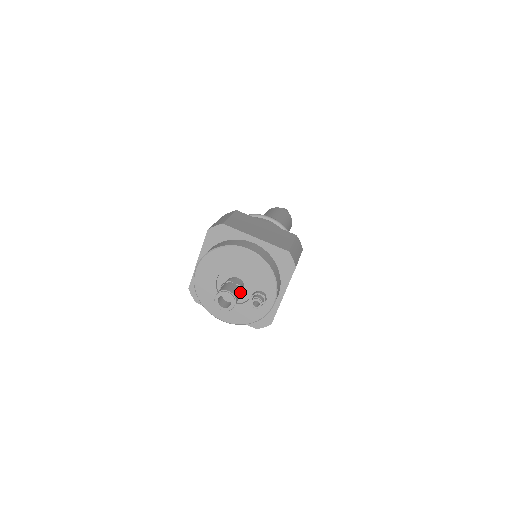
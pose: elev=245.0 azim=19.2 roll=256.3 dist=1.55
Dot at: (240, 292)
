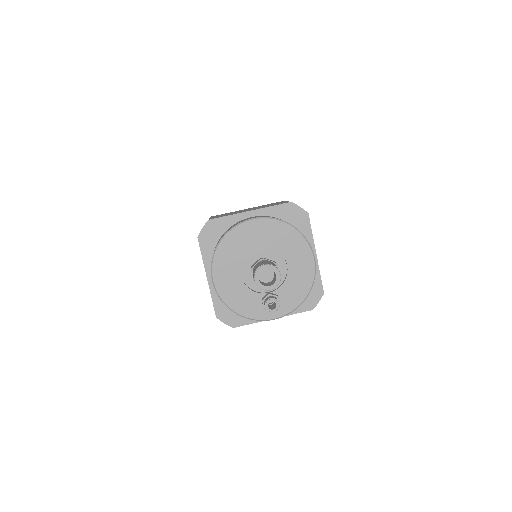
Dot at: occluded
